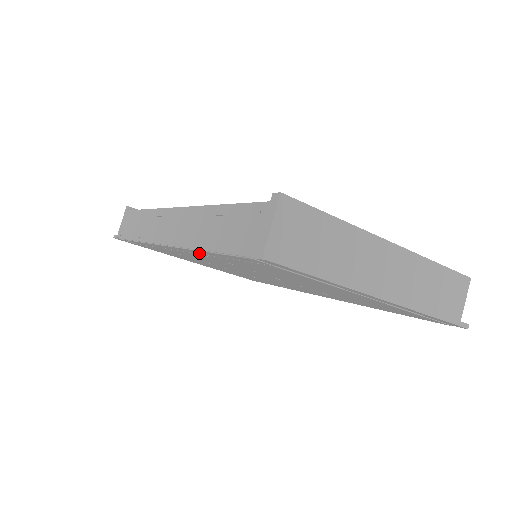
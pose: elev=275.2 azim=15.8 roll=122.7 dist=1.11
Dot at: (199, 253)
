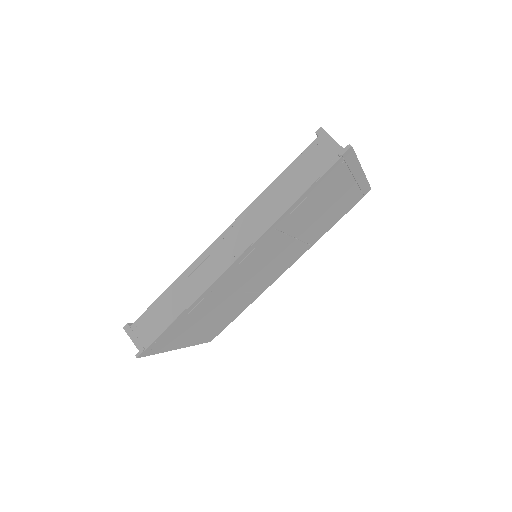
Dot at: (277, 225)
